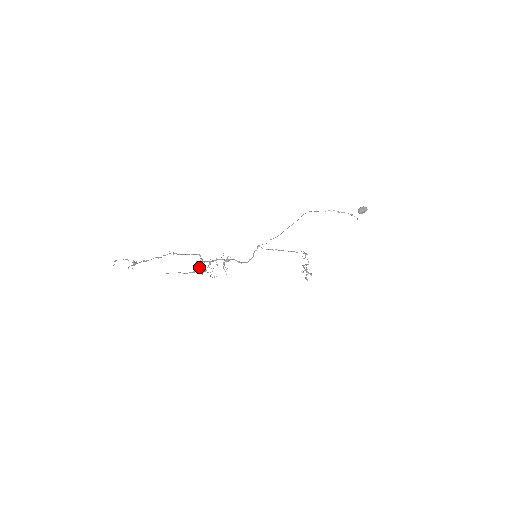
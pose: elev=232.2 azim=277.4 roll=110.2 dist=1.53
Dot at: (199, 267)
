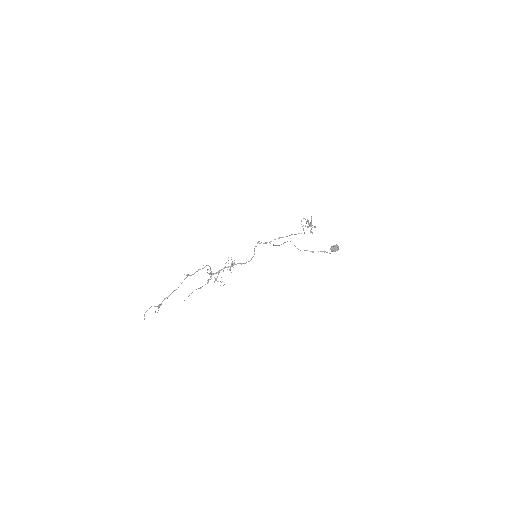
Dot at: (210, 279)
